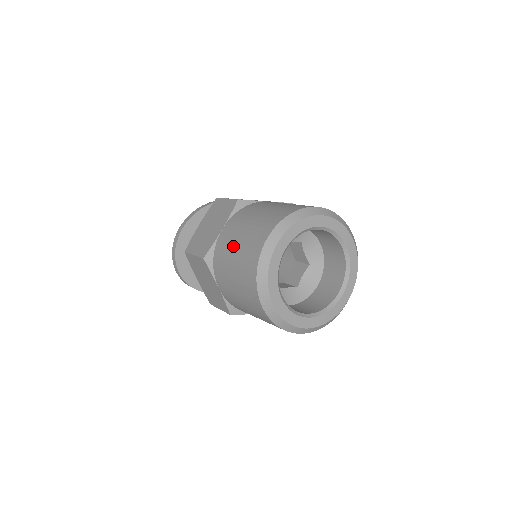
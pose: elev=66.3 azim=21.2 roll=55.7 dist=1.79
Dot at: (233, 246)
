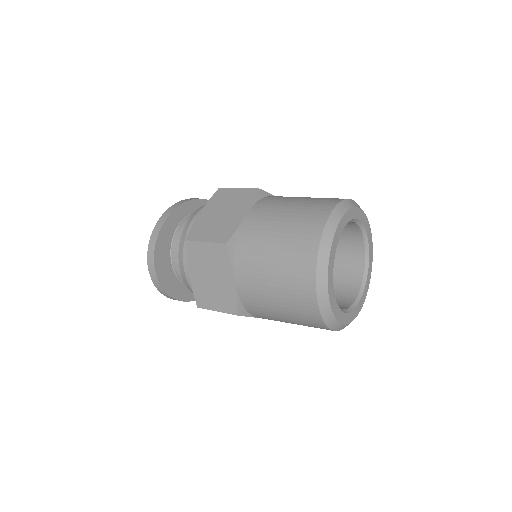
Dot at: (272, 230)
